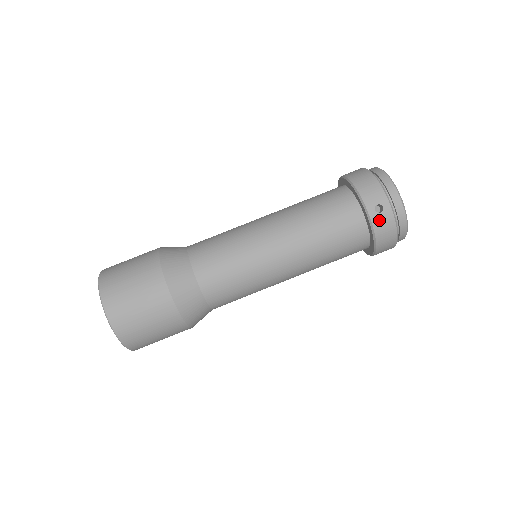
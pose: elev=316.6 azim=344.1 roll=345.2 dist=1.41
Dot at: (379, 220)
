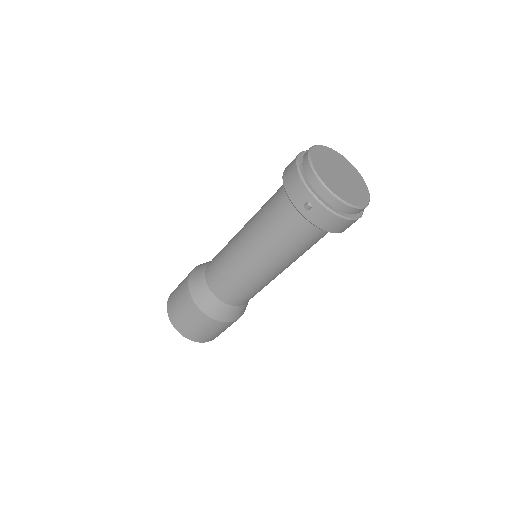
Dot at: (313, 216)
